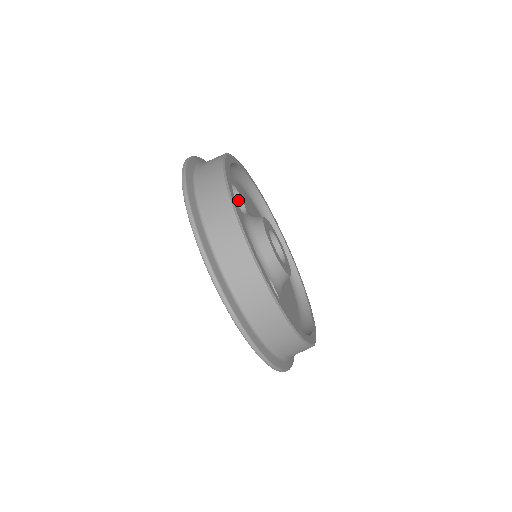
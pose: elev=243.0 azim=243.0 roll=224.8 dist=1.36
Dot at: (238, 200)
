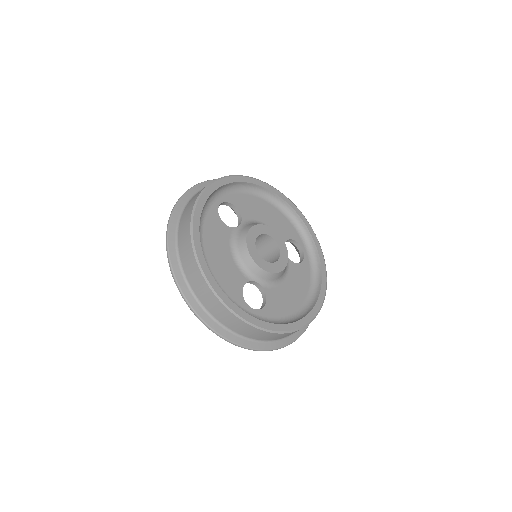
Dot at: (237, 212)
